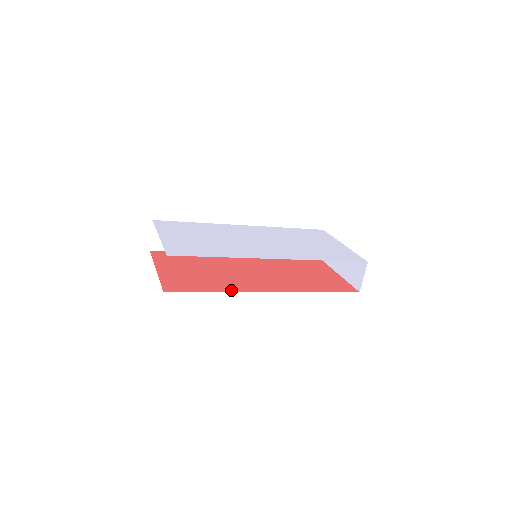
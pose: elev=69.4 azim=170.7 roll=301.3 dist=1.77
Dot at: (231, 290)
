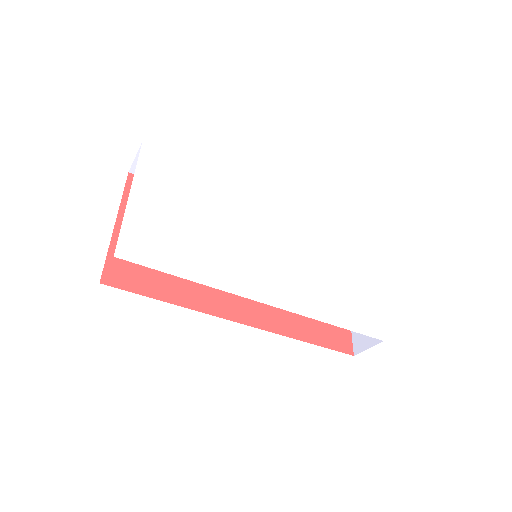
Dot at: (194, 306)
